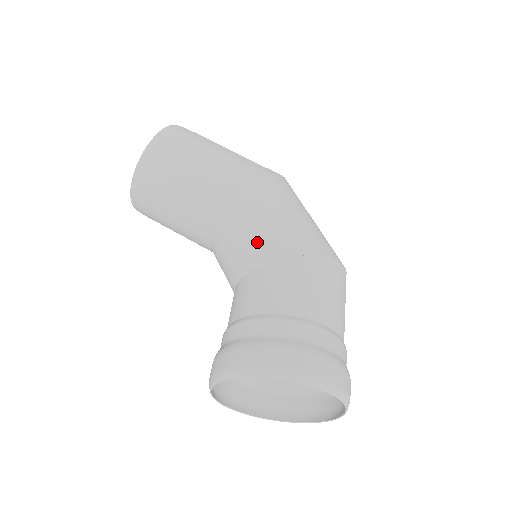
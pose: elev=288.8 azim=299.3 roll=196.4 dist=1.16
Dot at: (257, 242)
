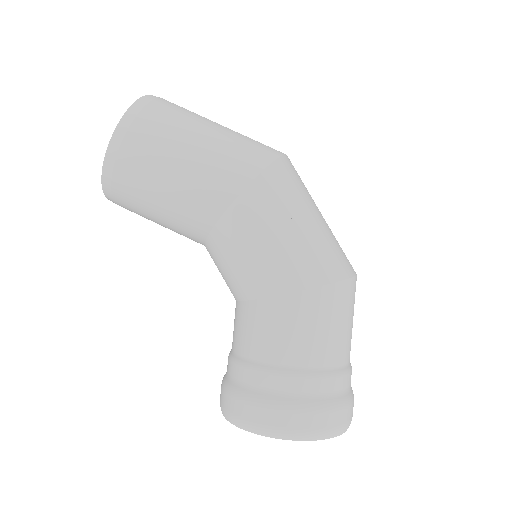
Dot at: (248, 273)
